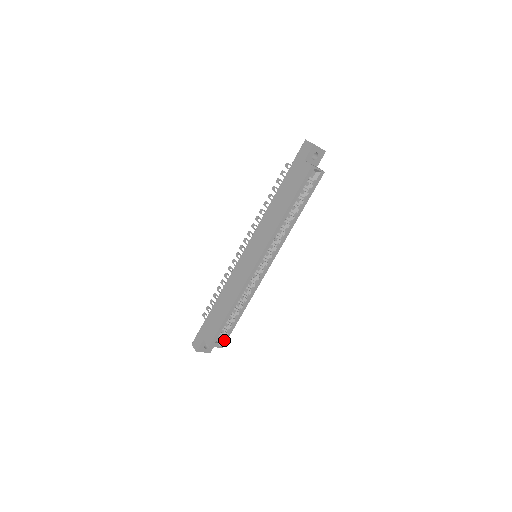
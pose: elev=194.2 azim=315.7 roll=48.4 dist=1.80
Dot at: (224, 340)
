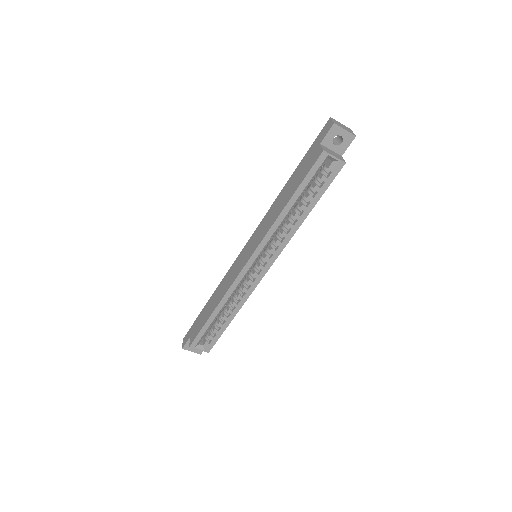
Dot at: (210, 345)
